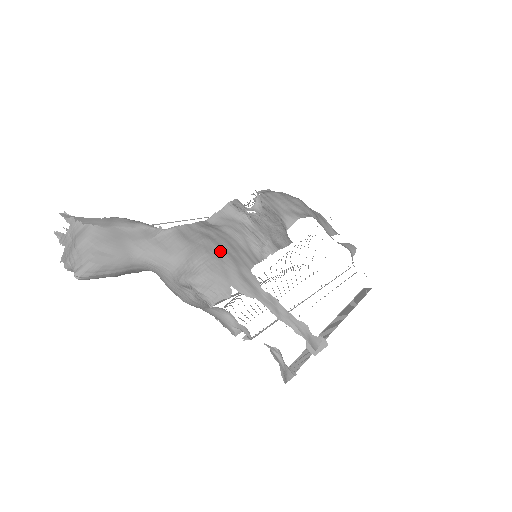
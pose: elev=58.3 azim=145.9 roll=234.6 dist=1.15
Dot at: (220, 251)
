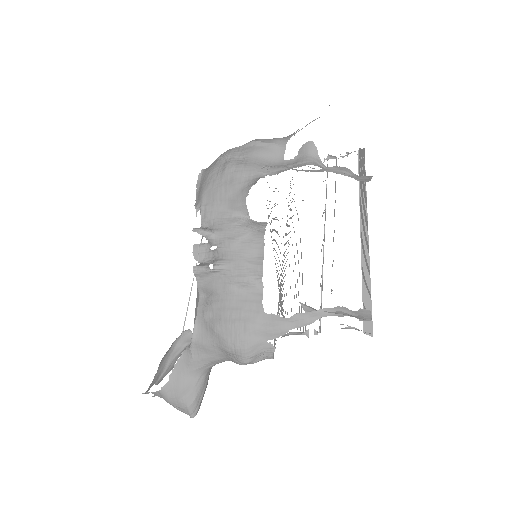
Dot at: (233, 327)
